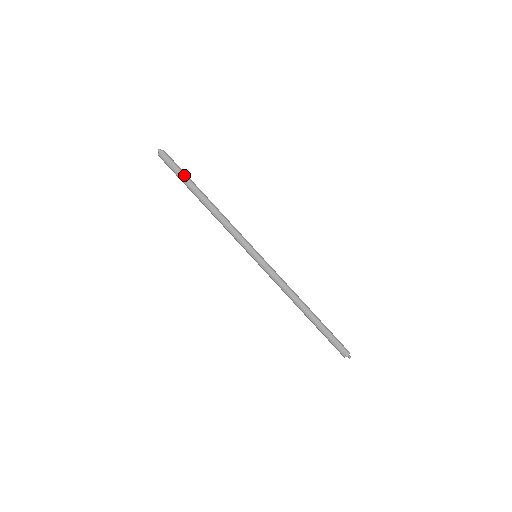
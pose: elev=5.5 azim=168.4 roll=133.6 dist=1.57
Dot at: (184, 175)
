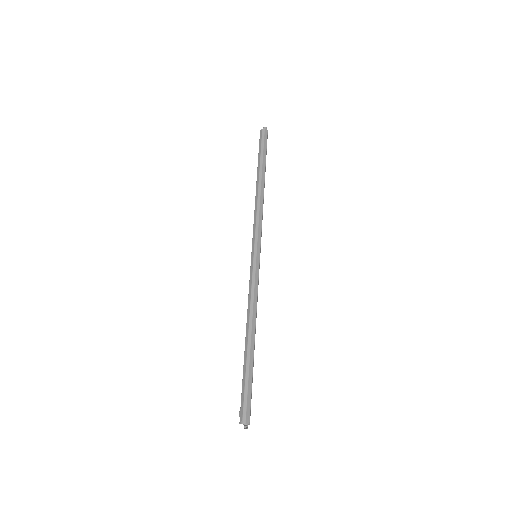
Dot at: occluded
